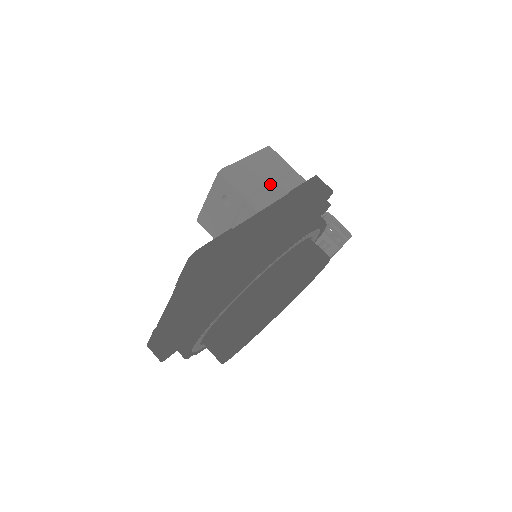
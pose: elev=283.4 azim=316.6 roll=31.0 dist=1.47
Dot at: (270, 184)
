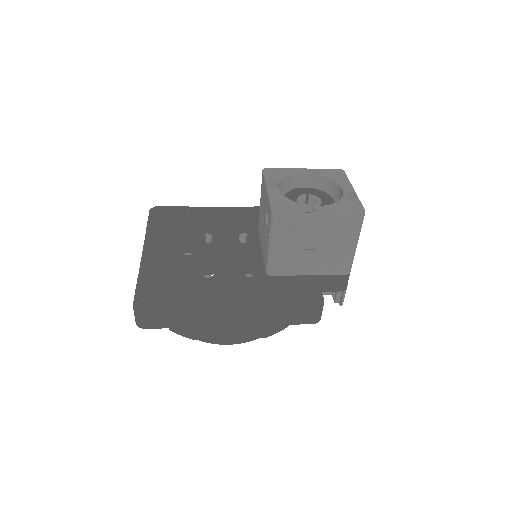
Dot at: (309, 249)
